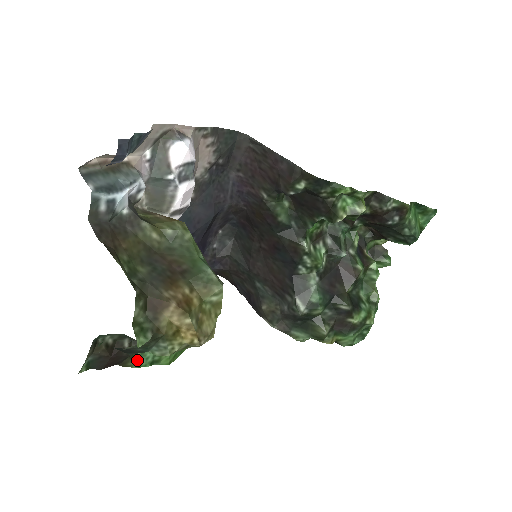
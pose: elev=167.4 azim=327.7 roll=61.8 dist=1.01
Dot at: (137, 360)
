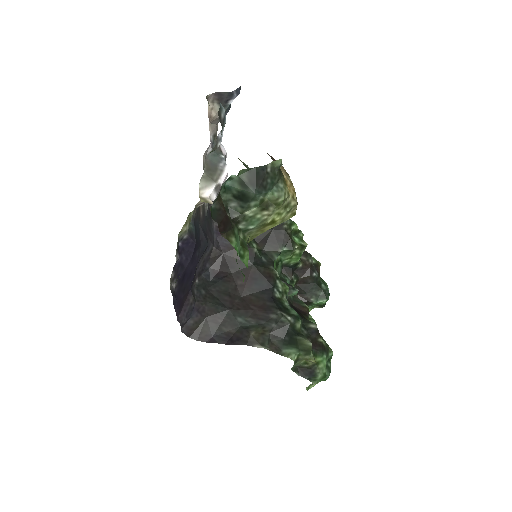
Dot at: (235, 238)
